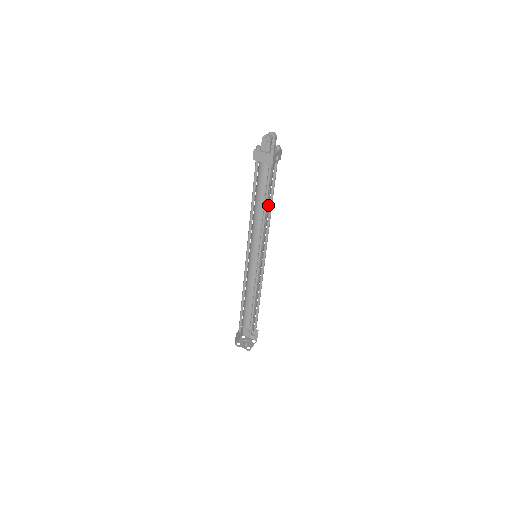
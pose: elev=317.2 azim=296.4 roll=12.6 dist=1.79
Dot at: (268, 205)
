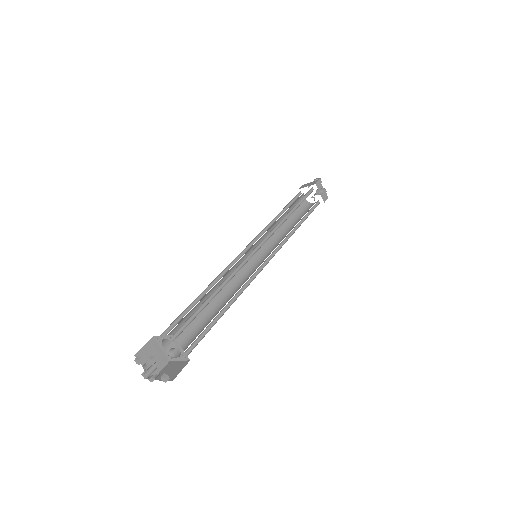
Dot at: occluded
